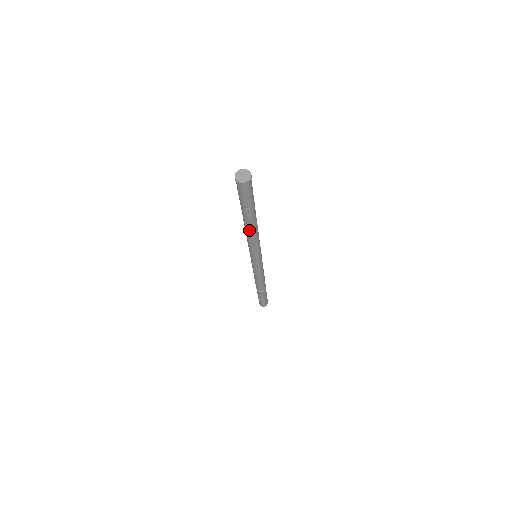
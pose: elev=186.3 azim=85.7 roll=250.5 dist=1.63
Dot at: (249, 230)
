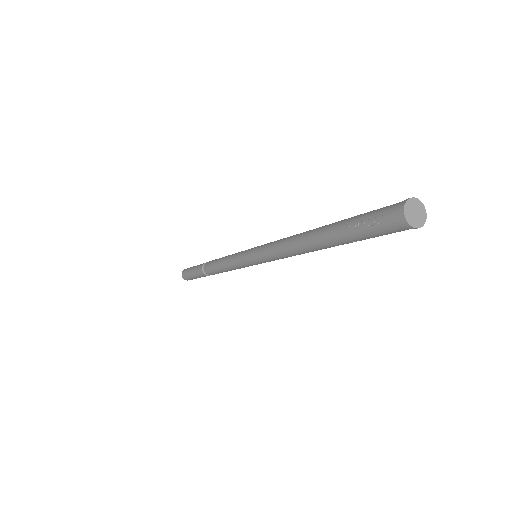
Dot at: (309, 251)
